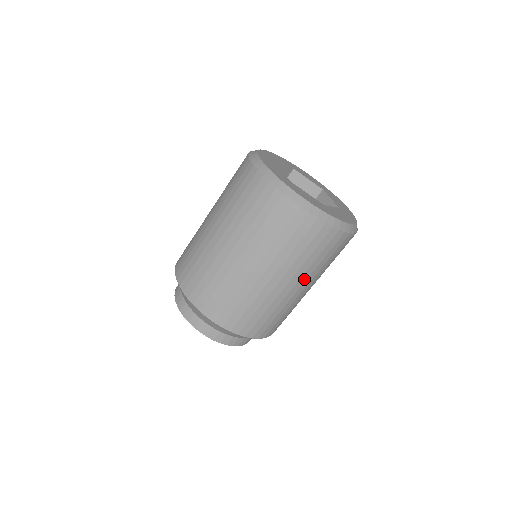
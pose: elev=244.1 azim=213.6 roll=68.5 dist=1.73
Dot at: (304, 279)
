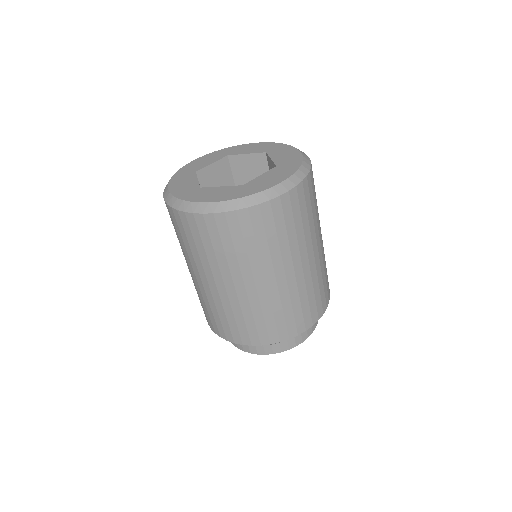
Dot at: occluded
